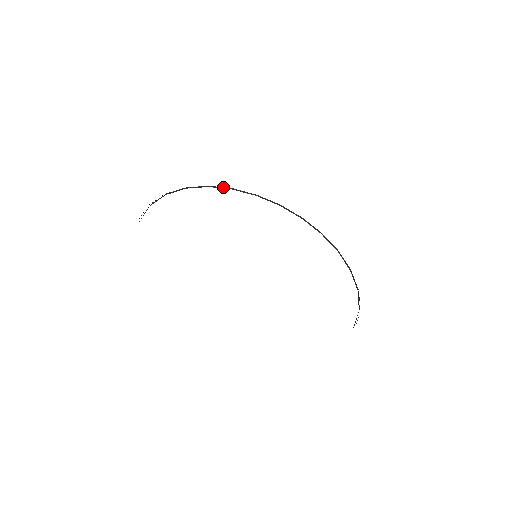
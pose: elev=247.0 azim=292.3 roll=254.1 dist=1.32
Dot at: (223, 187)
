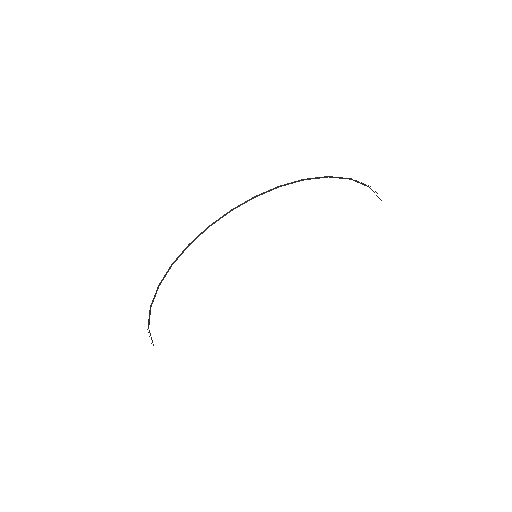
Dot at: occluded
